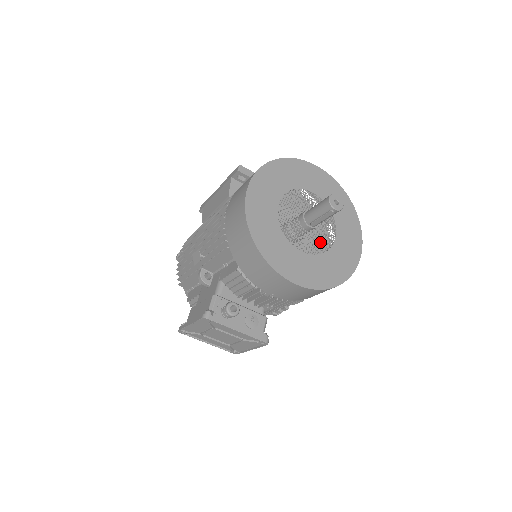
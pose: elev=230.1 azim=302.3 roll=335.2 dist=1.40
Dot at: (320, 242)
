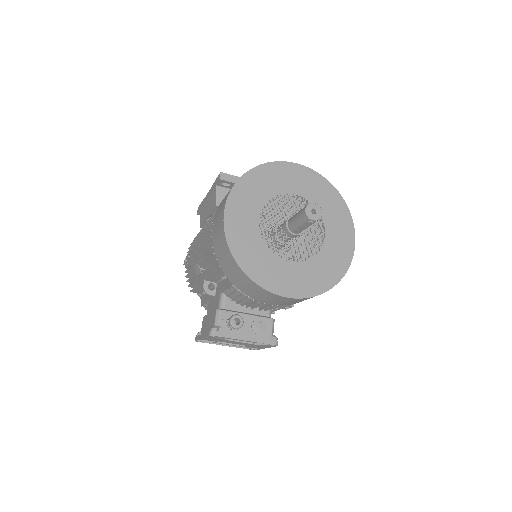
Dot at: (309, 246)
